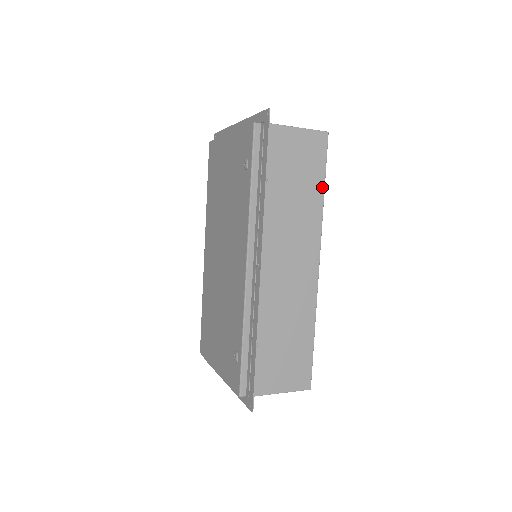
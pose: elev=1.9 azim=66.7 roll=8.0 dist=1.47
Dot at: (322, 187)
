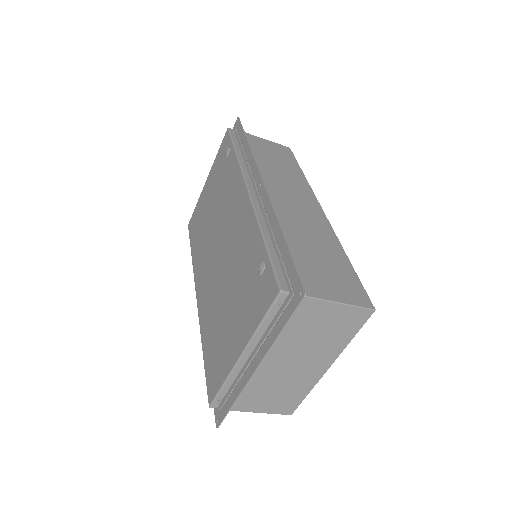
Dot at: (299, 170)
